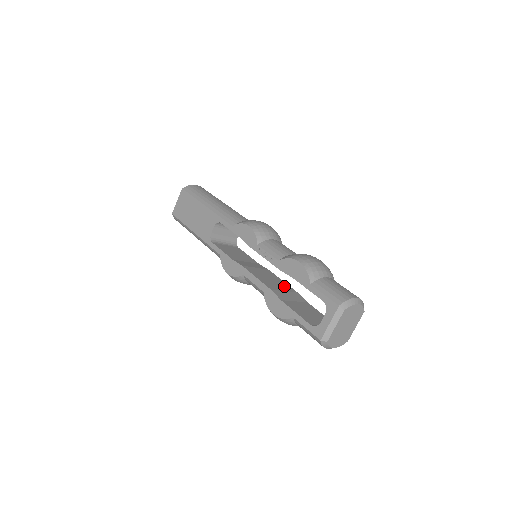
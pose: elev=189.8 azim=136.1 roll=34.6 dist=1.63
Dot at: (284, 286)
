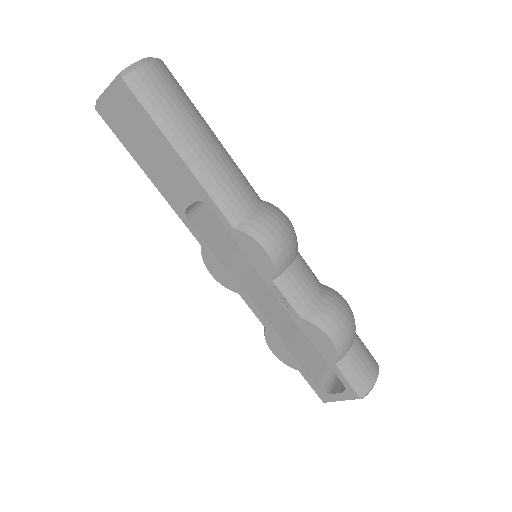
Dot at: occluded
